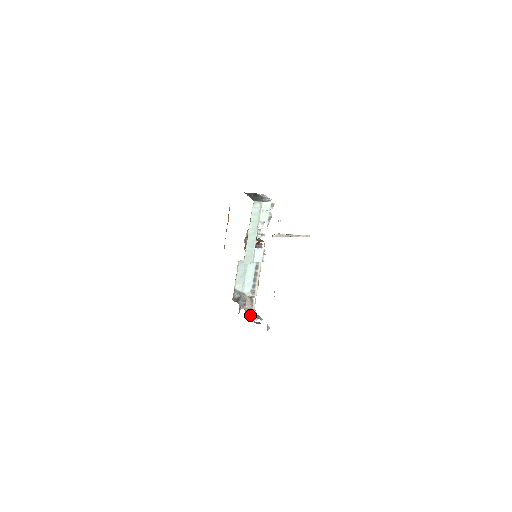
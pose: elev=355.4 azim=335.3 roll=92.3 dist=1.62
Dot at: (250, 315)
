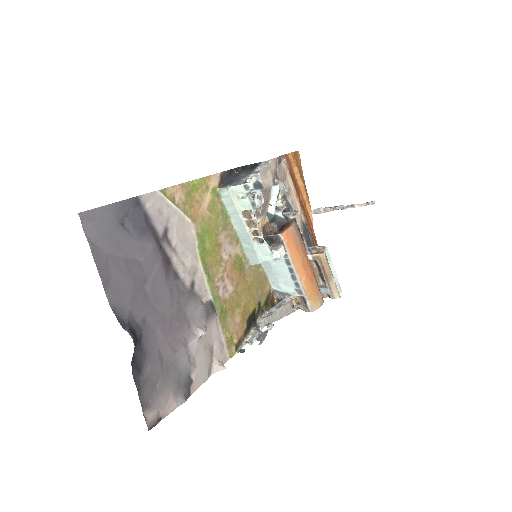
Dot at: (252, 335)
